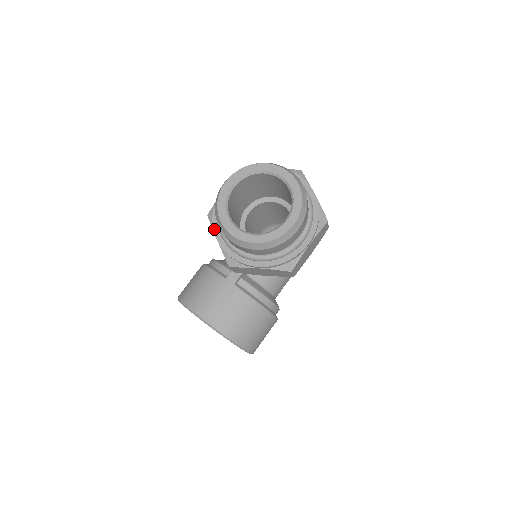
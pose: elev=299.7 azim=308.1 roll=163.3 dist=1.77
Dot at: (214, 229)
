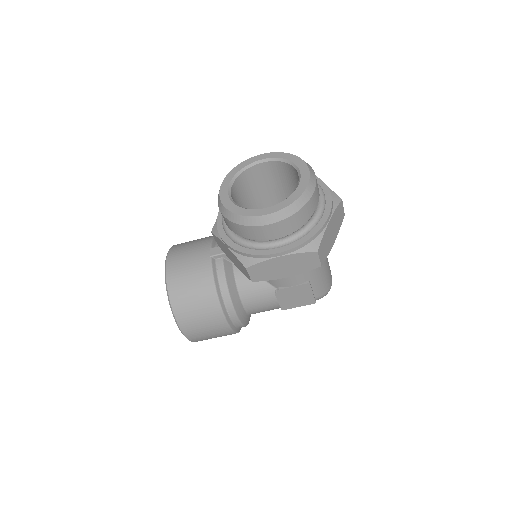
Dot at: occluded
